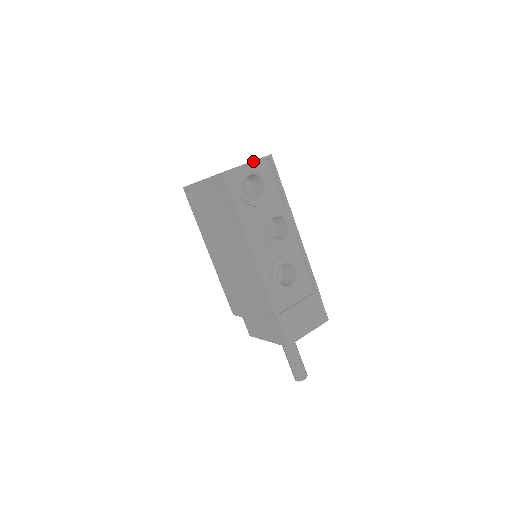
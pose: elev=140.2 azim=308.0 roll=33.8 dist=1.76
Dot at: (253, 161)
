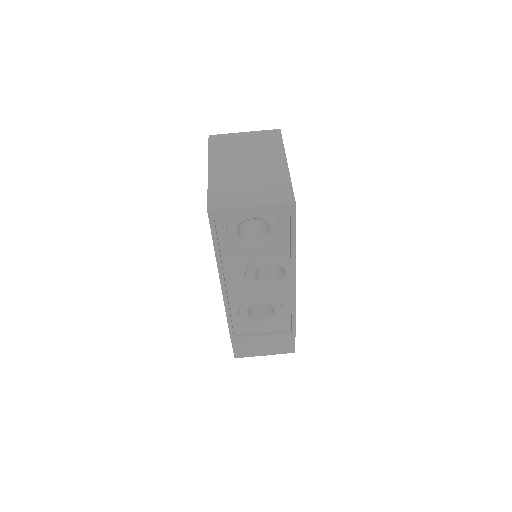
Dot at: (261, 205)
